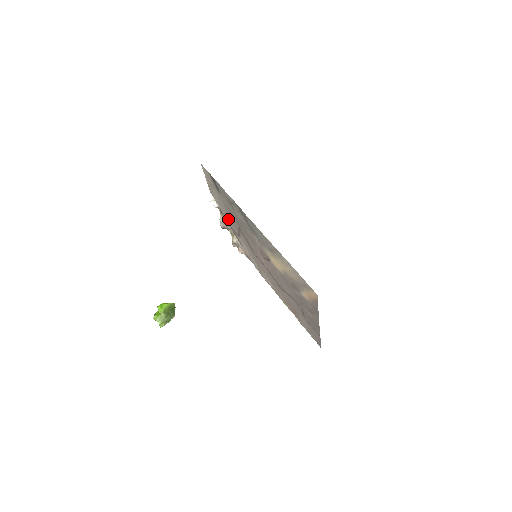
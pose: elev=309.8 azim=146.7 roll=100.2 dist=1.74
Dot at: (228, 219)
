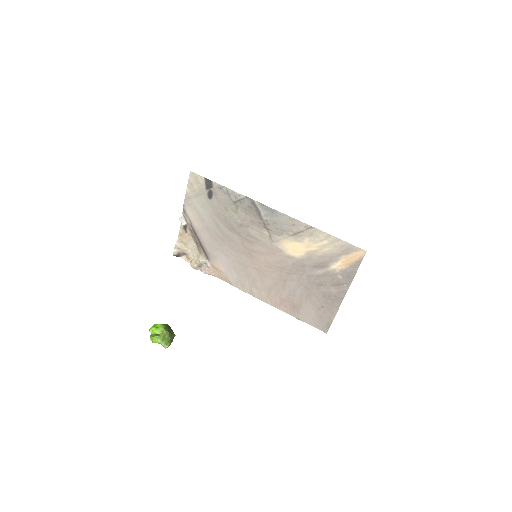
Dot at: (205, 233)
